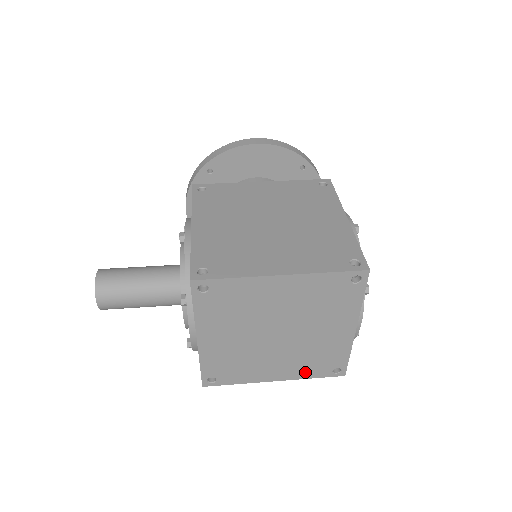
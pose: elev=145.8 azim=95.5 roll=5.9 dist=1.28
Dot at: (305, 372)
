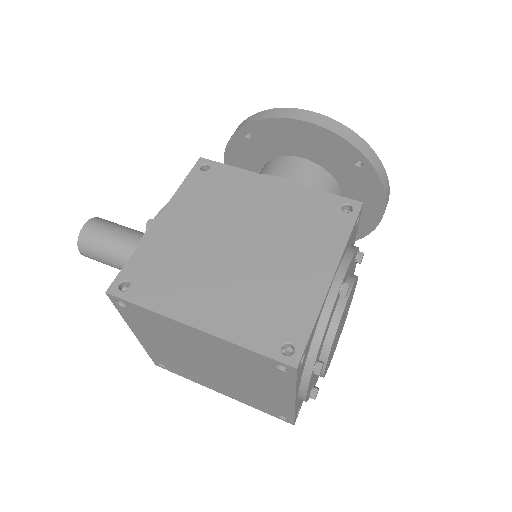
Dot at: (250, 403)
